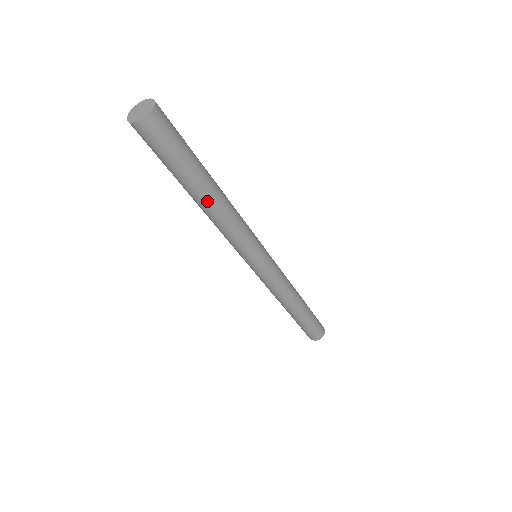
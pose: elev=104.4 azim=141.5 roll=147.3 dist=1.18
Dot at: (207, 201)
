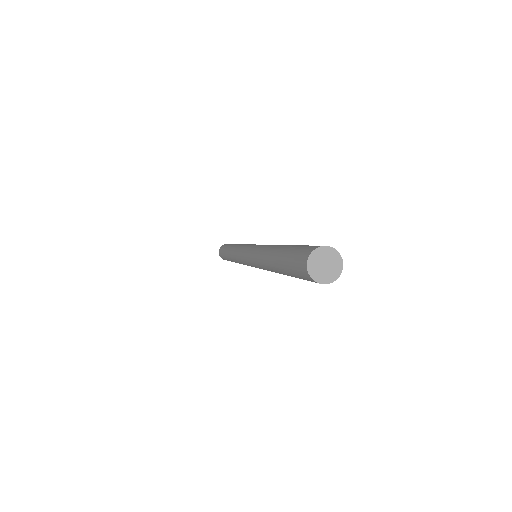
Dot at: occluded
